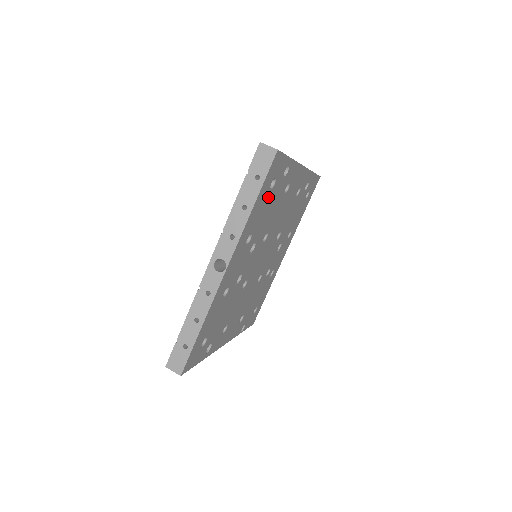
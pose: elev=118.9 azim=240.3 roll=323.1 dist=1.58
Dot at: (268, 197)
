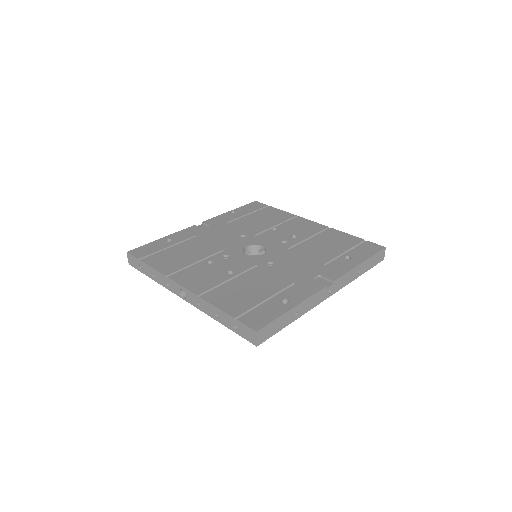
Dot at: occluded
